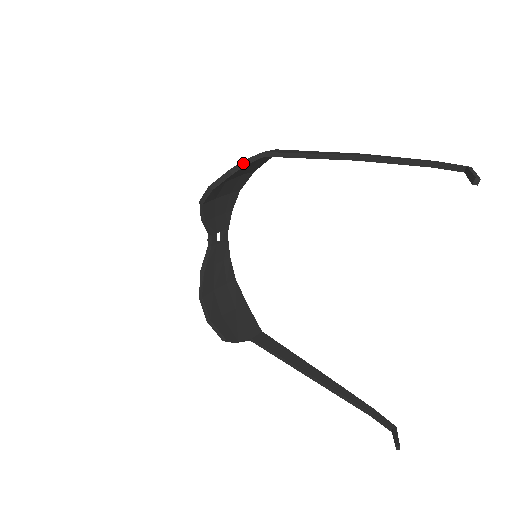
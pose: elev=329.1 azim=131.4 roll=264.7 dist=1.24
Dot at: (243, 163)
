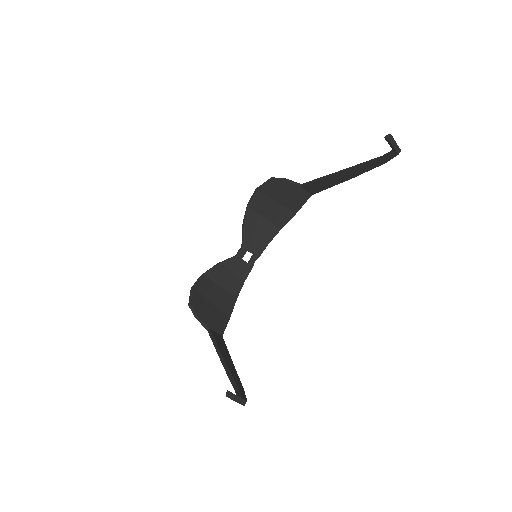
Dot at: (283, 179)
